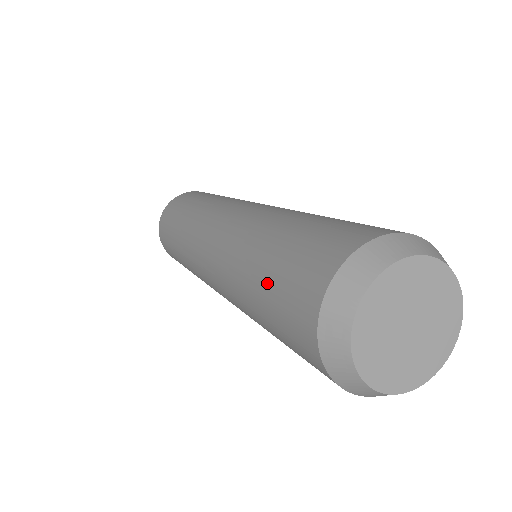
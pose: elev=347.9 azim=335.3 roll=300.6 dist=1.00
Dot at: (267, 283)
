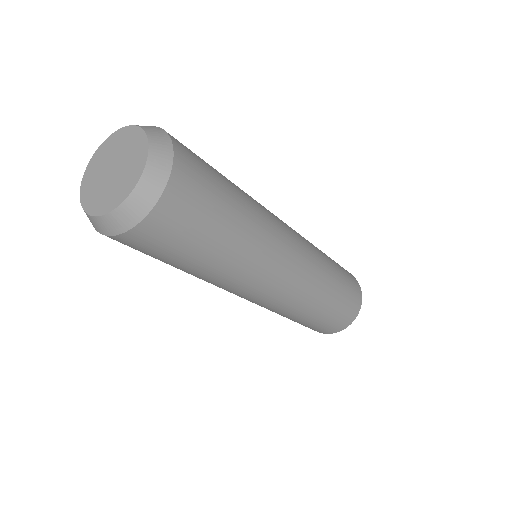
Dot at: occluded
